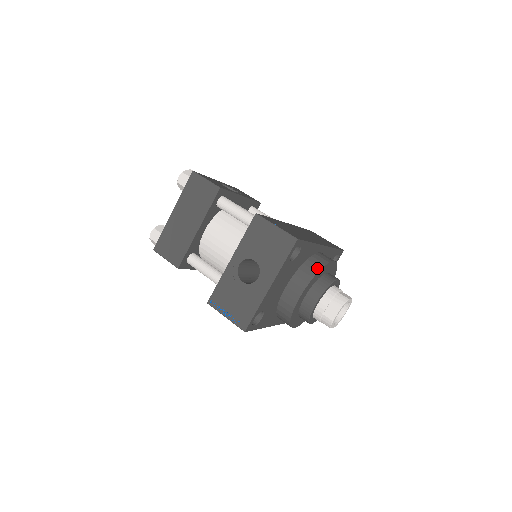
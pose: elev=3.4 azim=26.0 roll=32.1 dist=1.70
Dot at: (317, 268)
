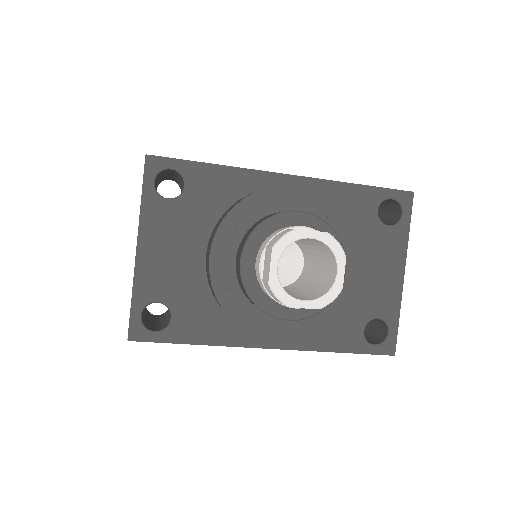
Dot at: (238, 202)
